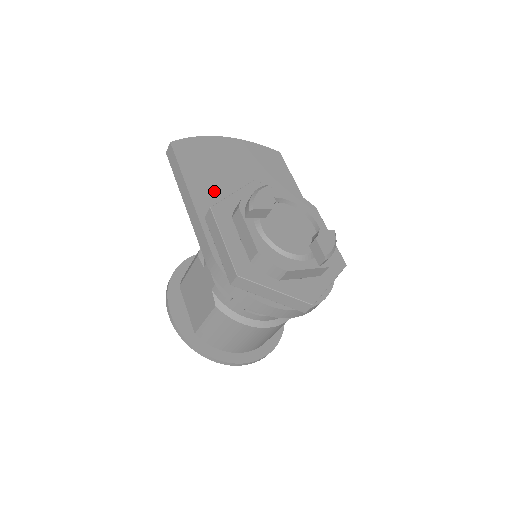
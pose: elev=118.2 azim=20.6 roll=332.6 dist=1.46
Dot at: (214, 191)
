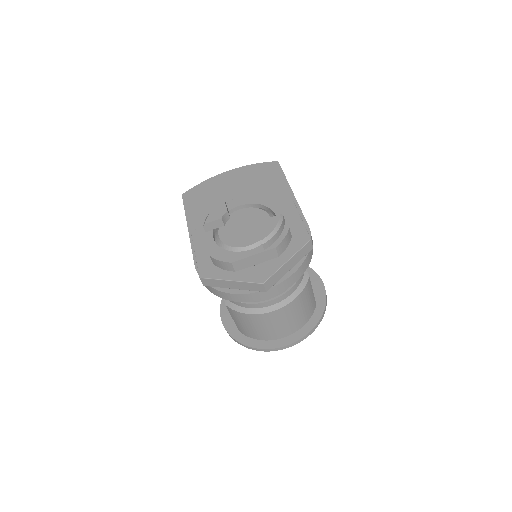
Dot at: occluded
